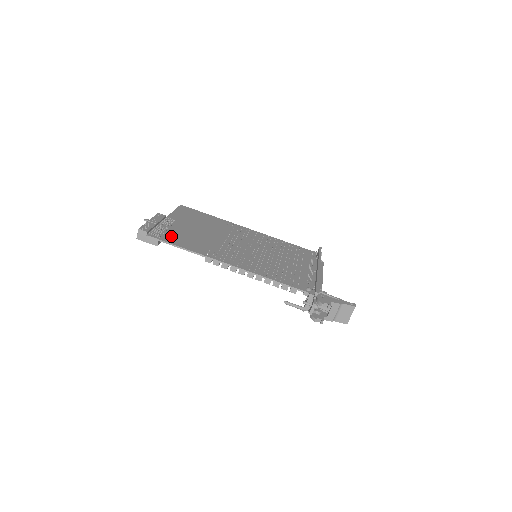
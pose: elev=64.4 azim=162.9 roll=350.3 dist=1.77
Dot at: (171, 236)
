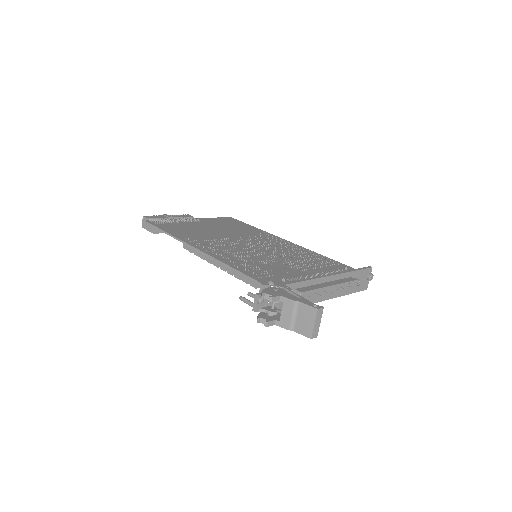
Dot at: (170, 225)
